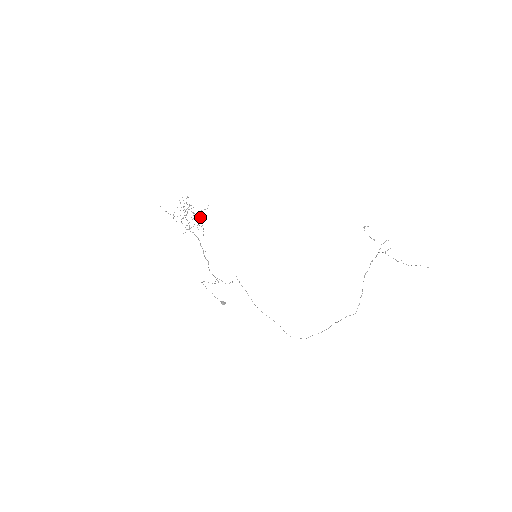
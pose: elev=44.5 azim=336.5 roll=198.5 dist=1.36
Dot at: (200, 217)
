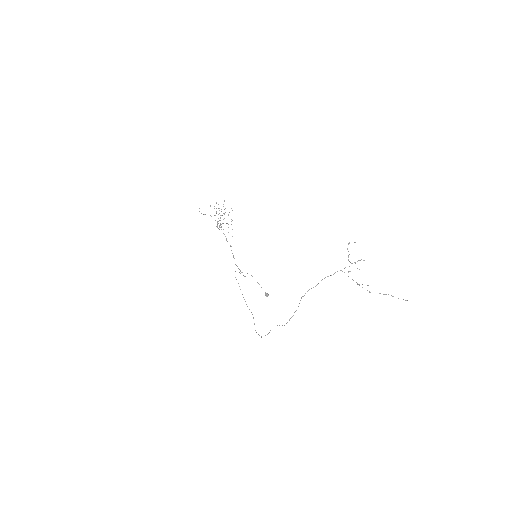
Dot at: occluded
